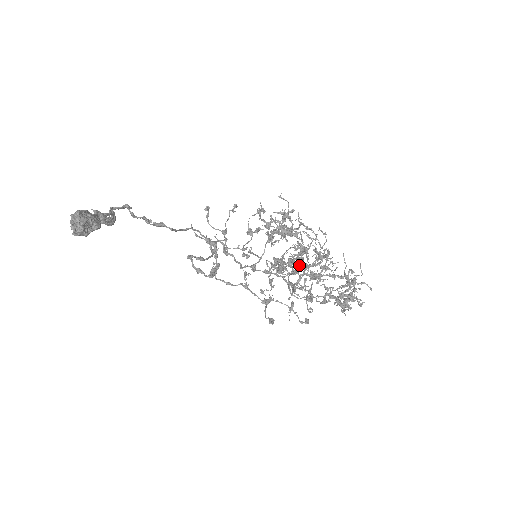
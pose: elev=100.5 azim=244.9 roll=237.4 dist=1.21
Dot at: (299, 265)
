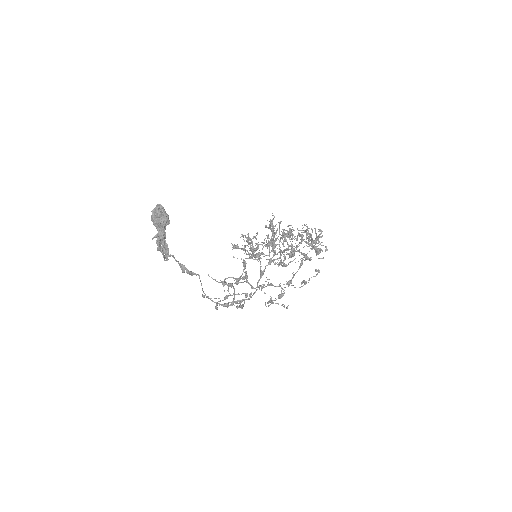
Dot at: (279, 248)
